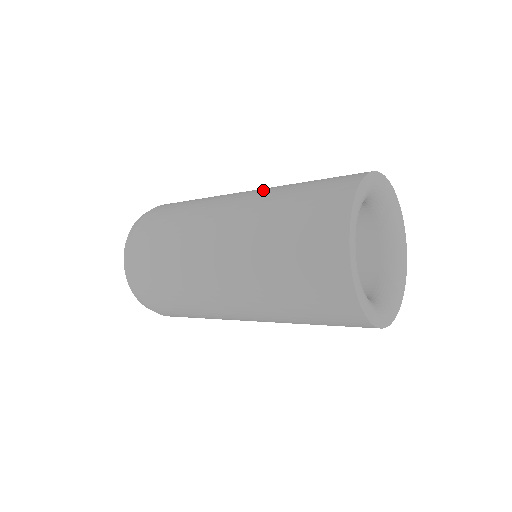
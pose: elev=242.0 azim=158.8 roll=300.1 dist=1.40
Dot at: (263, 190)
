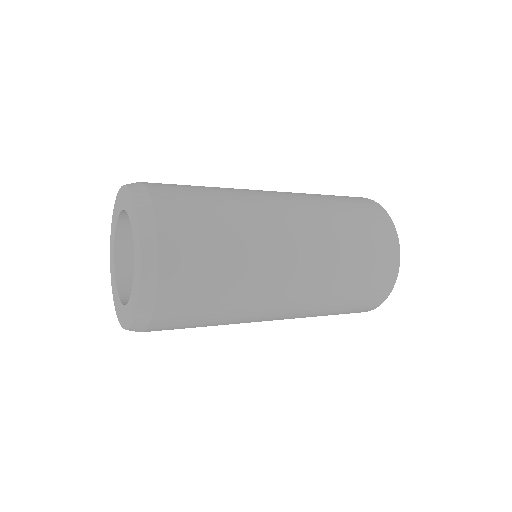
Dot at: (295, 194)
